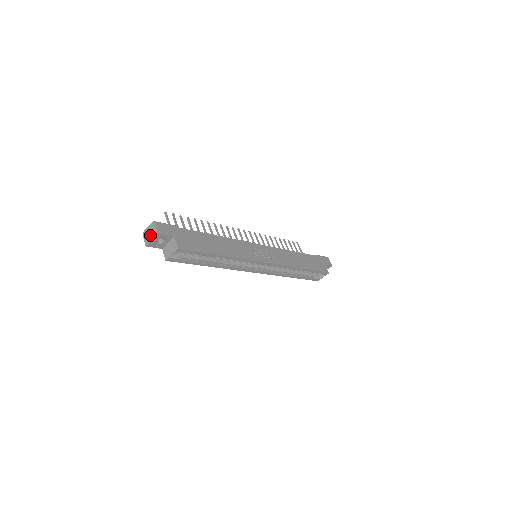
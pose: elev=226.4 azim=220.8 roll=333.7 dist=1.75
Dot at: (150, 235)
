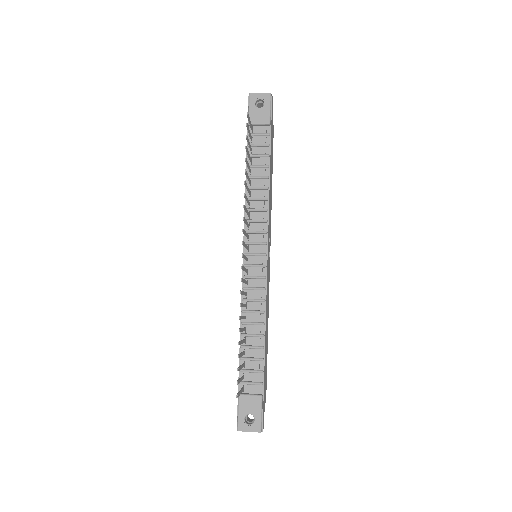
Dot at: occluded
